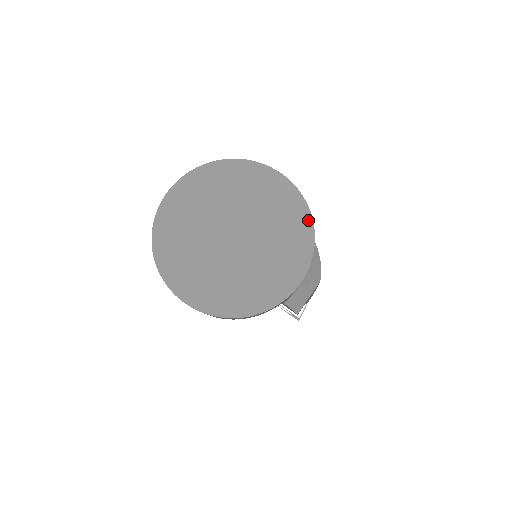
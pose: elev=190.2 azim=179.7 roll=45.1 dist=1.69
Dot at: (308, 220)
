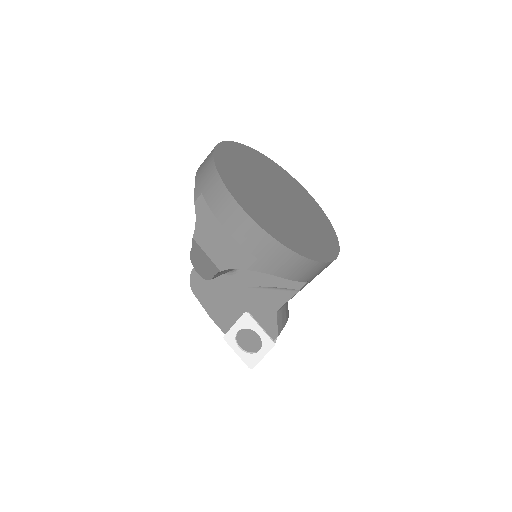
Dot at: (328, 221)
